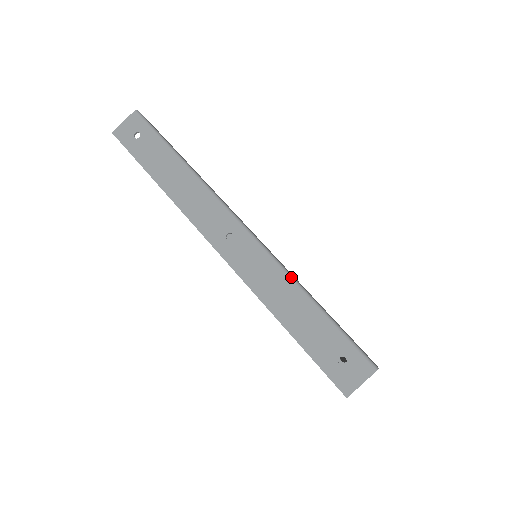
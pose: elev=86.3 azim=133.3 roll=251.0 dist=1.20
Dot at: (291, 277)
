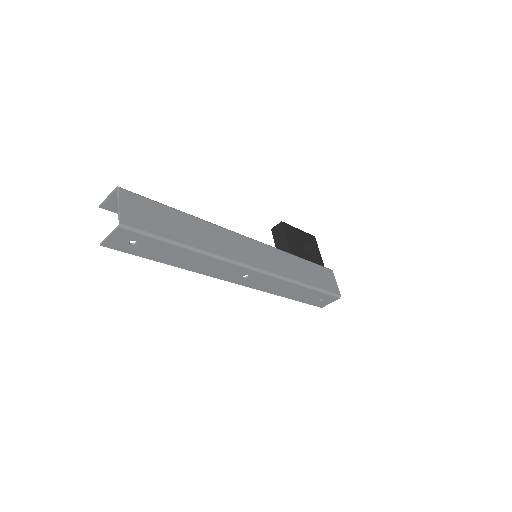
Dot at: (293, 282)
